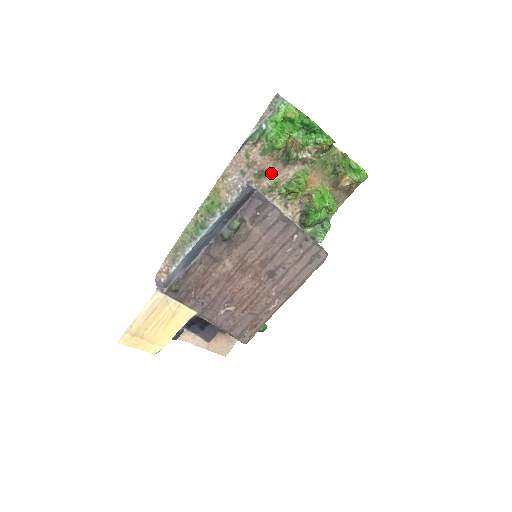
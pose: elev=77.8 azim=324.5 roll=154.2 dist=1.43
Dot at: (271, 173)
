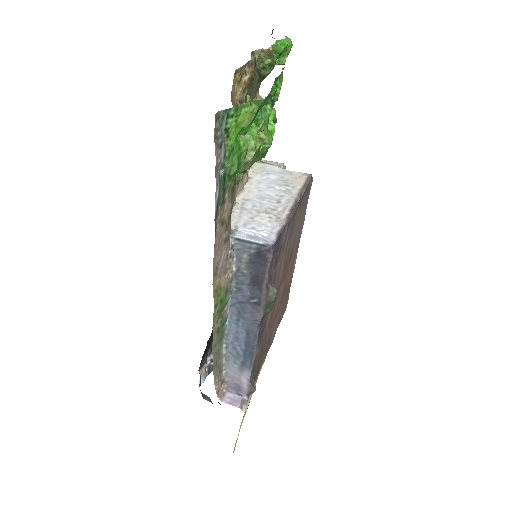
Dot at: occluded
